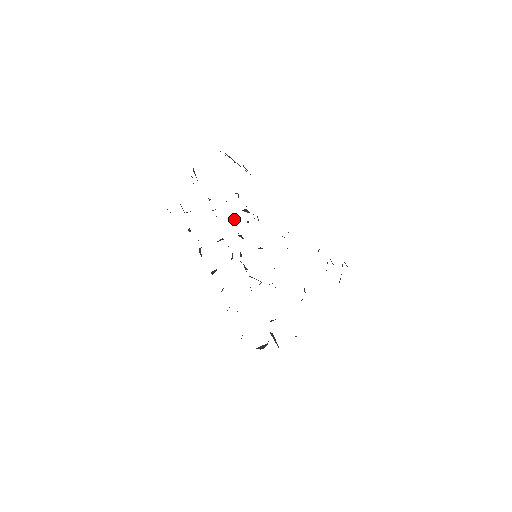
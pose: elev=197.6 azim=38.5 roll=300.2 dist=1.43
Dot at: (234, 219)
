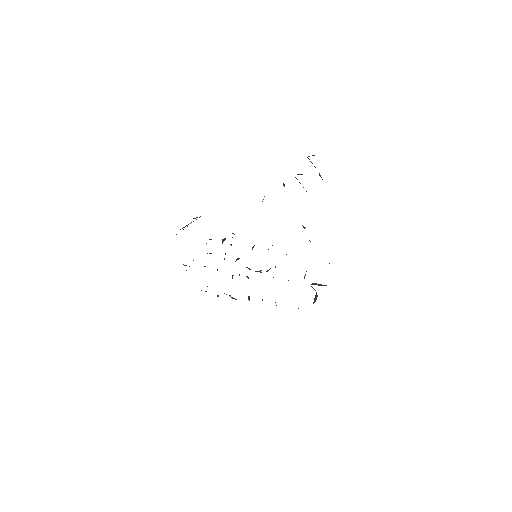
Dot at: occluded
